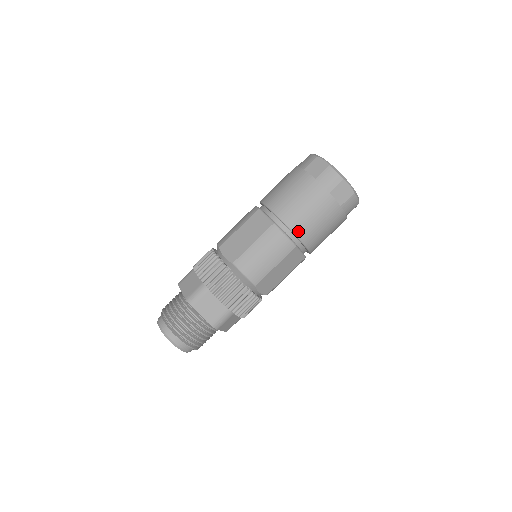
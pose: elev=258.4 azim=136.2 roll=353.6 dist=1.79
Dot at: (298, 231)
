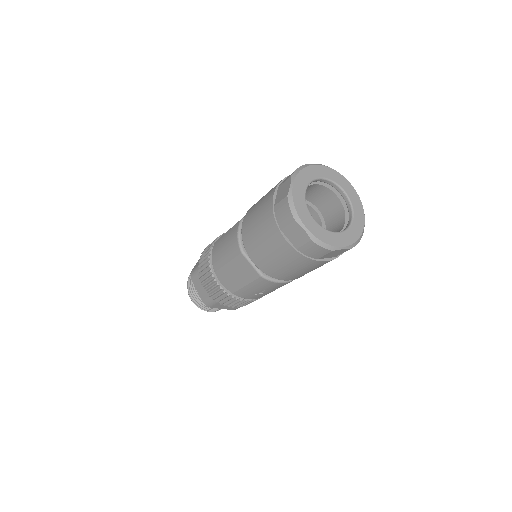
Dot at: (290, 279)
